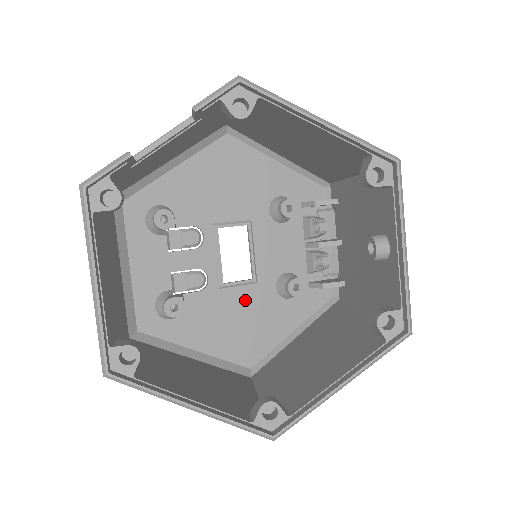
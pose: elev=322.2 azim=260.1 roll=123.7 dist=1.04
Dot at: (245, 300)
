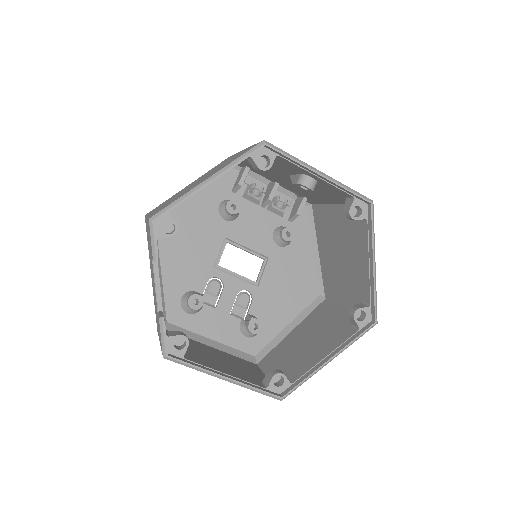
Dot at: (275, 273)
